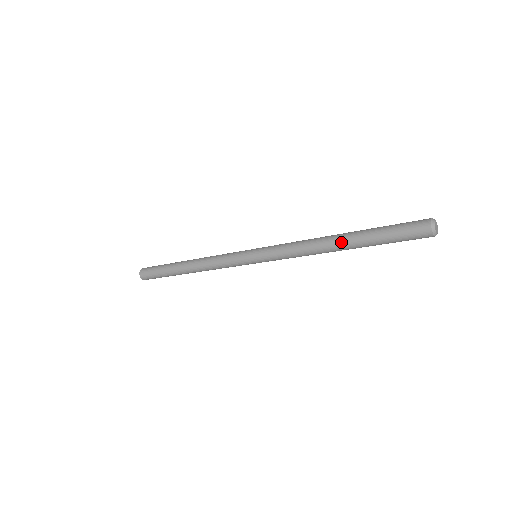
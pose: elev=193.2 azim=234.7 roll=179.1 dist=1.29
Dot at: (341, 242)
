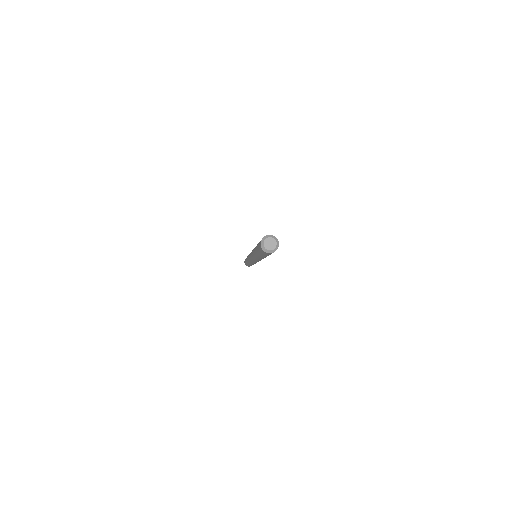
Dot at: (255, 253)
